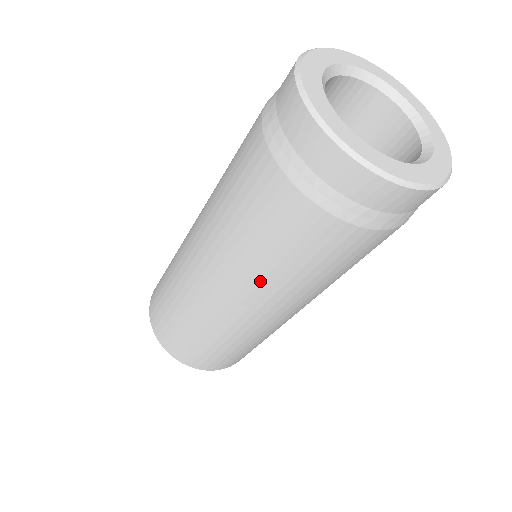
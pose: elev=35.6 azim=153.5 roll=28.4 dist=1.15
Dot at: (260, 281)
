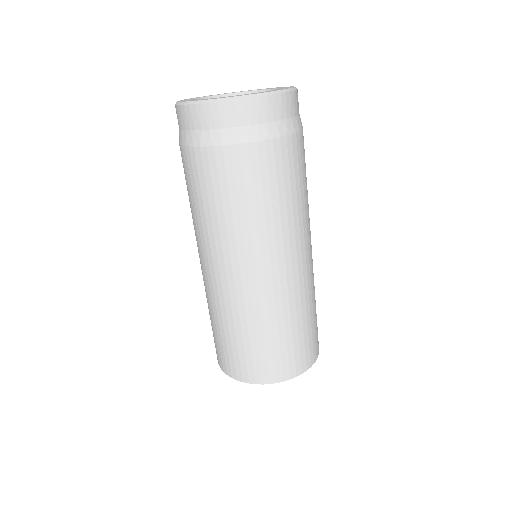
Dot at: (281, 229)
